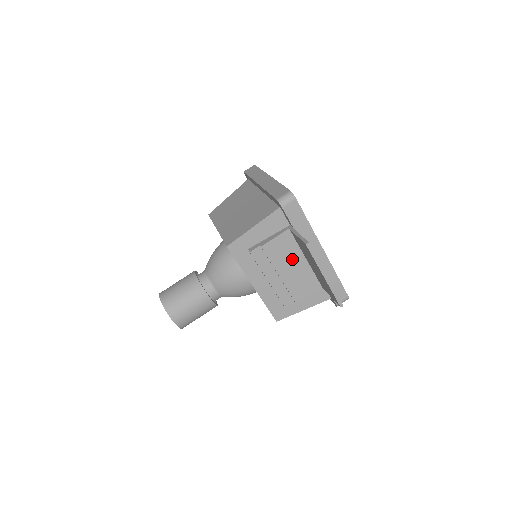
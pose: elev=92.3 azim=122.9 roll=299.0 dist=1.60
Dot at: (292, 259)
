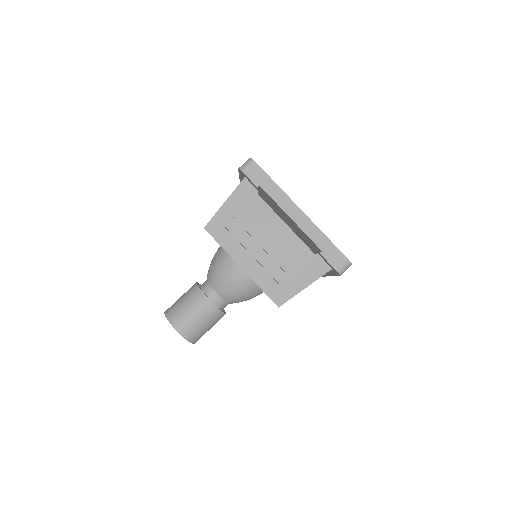
Dot at: (270, 226)
